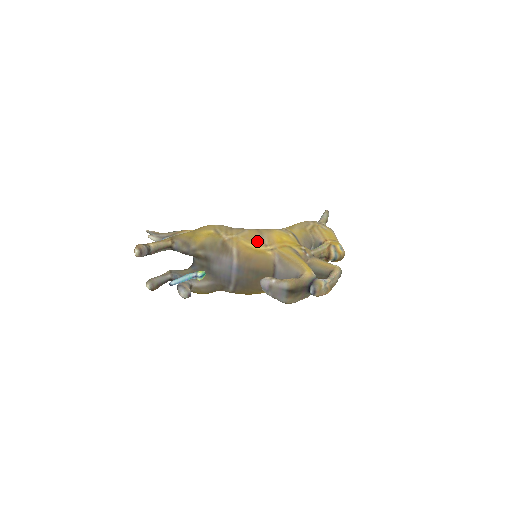
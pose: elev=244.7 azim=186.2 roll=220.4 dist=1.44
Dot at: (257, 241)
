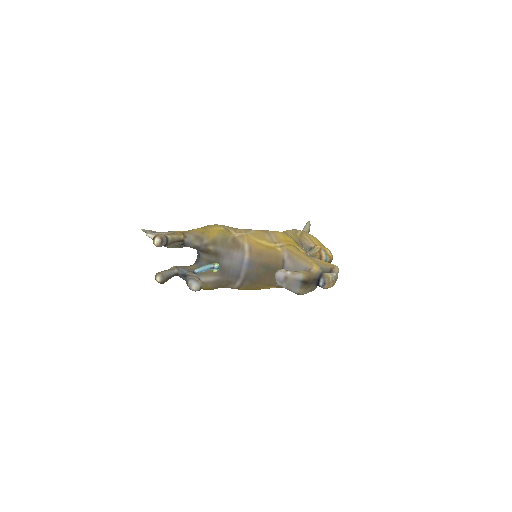
Dot at: (266, 239)
